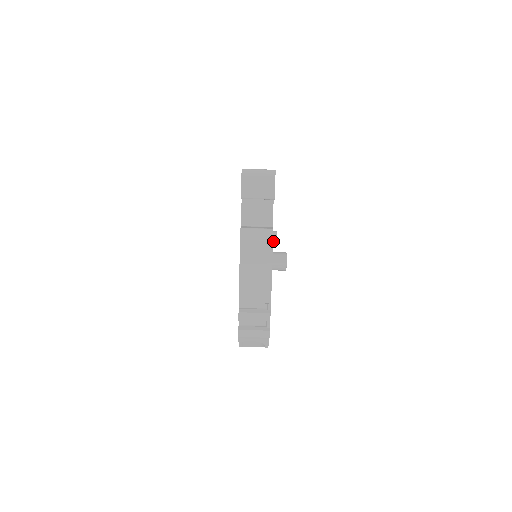
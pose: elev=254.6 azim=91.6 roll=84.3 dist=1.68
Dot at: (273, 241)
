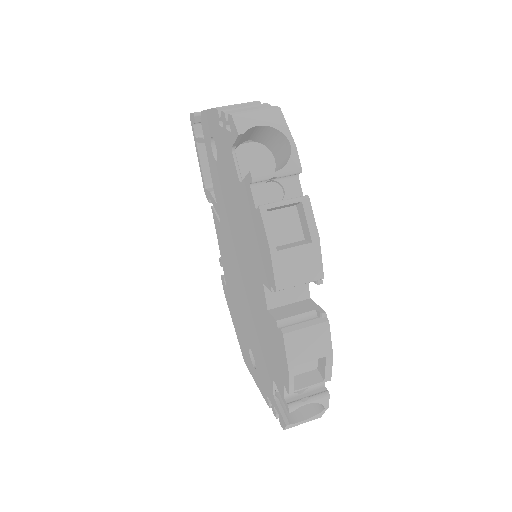
Dot at: occluded
